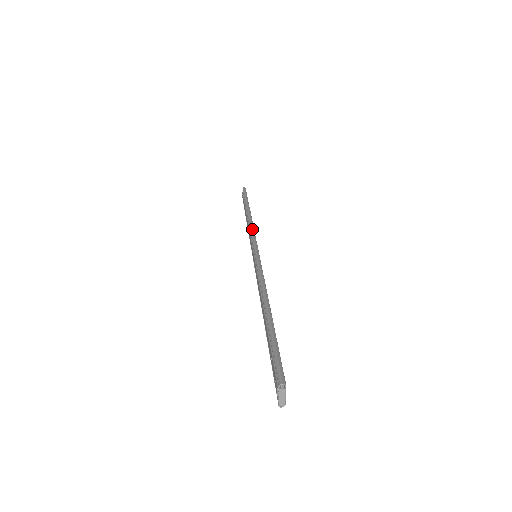
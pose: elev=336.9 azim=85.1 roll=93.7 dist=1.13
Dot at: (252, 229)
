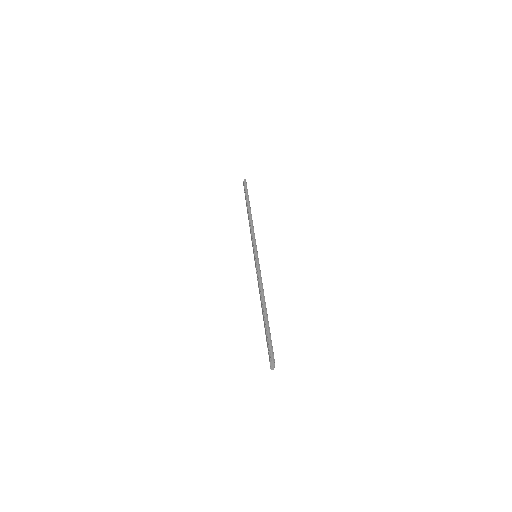
Dot at: (253, 232)
